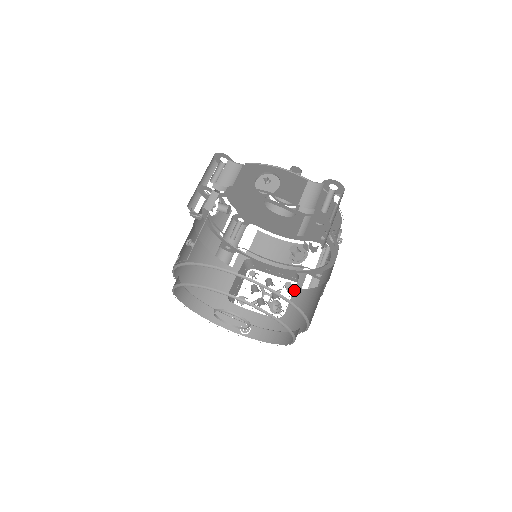
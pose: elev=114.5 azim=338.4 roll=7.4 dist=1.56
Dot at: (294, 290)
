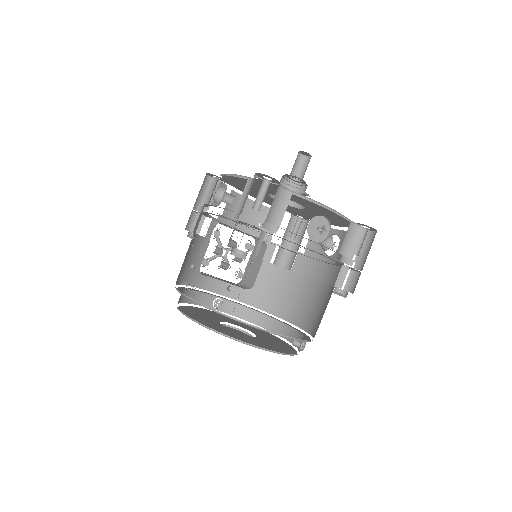
Dot at: (263, 262)
